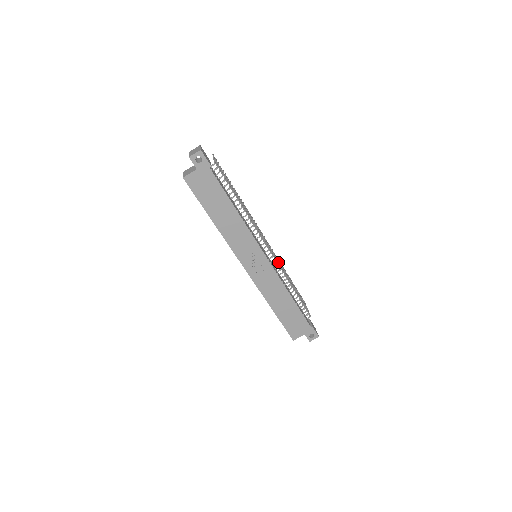
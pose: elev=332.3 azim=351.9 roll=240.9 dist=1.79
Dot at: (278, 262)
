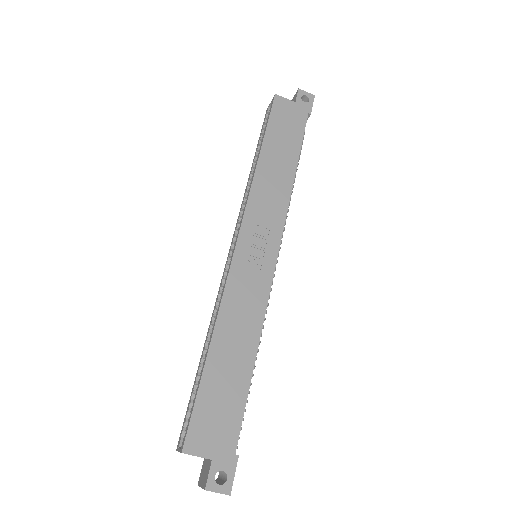
Dot at: occluded
